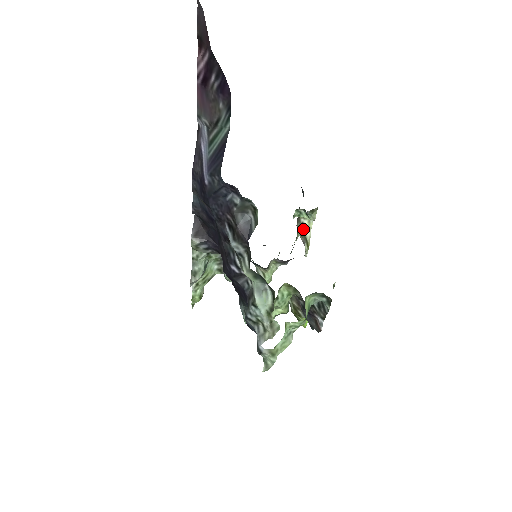
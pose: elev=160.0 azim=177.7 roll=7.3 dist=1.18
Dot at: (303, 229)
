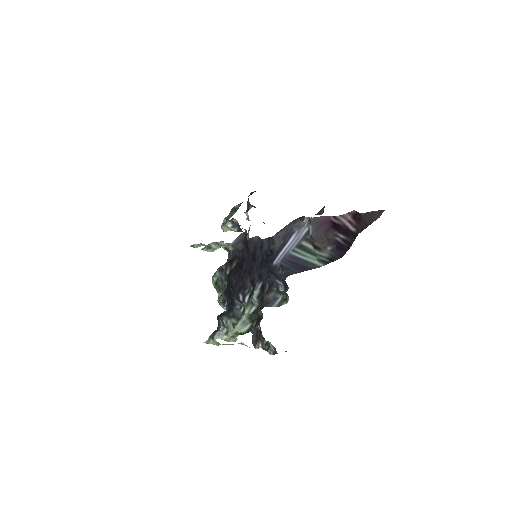
Dot at: occluded
